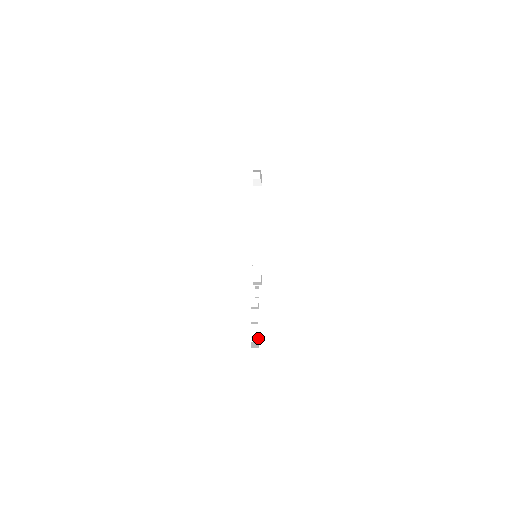
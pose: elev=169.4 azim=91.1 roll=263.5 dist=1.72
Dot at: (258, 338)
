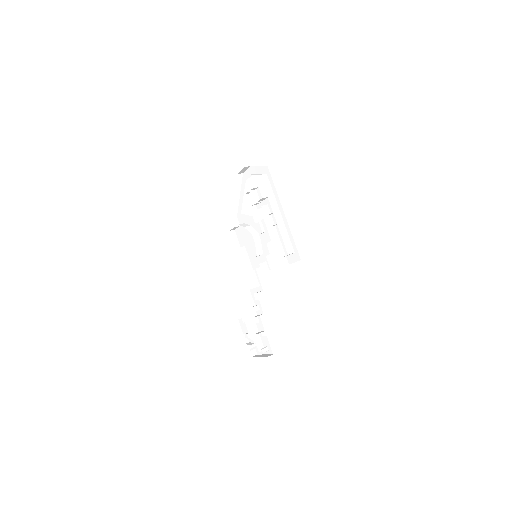
Dot at: (269, 345)
